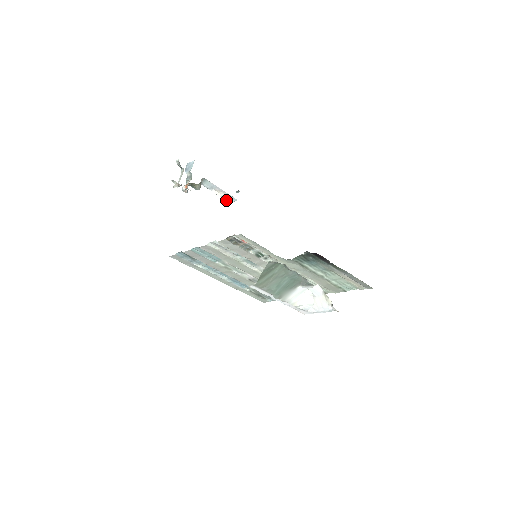
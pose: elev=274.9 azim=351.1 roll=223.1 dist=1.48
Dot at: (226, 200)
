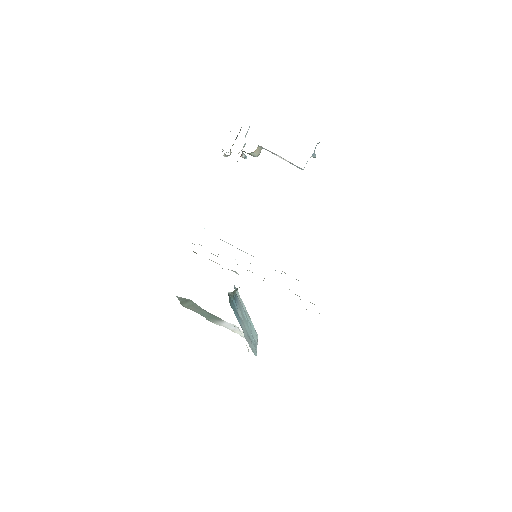
Dot at: (296, 166)
